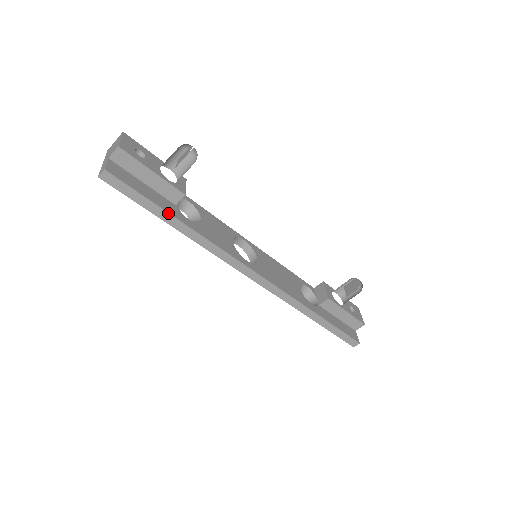
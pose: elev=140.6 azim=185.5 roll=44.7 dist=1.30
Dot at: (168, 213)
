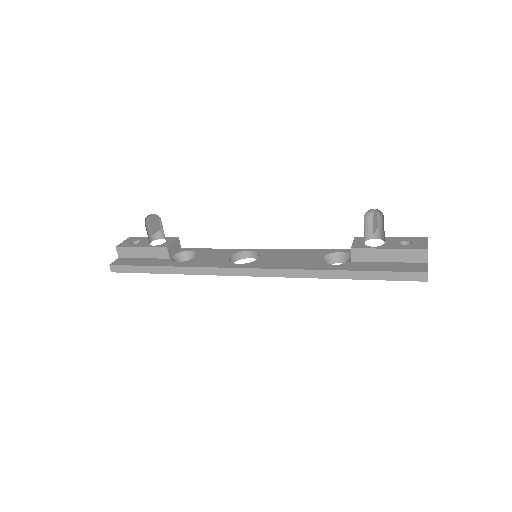
Dot at: (156, 266)
